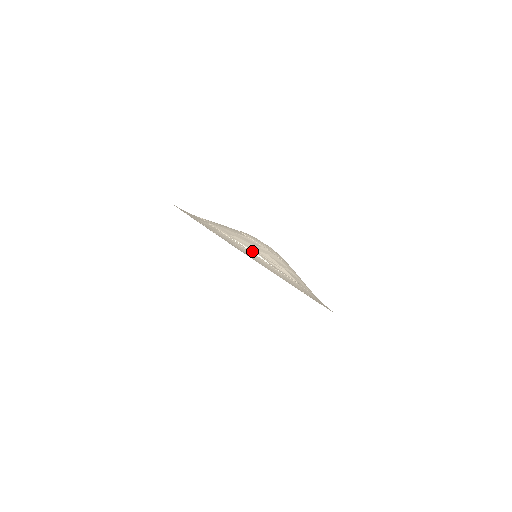
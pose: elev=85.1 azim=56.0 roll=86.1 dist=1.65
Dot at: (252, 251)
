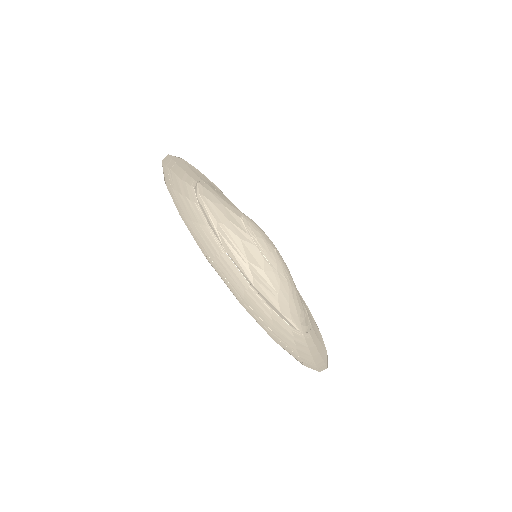
Dot at: (212, 219)
